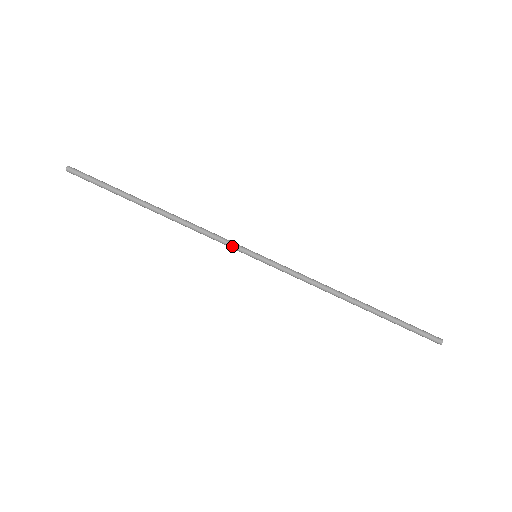
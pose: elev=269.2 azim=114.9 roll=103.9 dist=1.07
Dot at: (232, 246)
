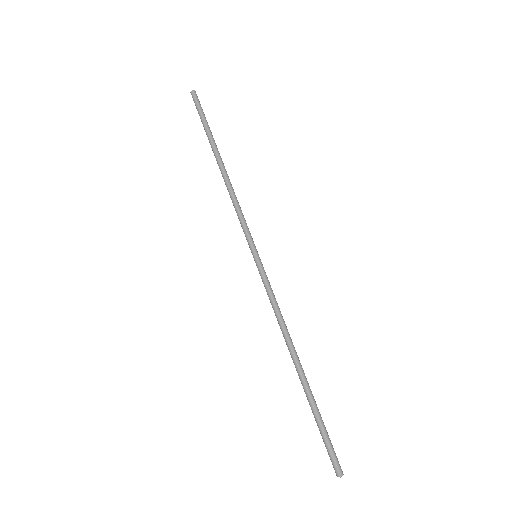
Dot at: (247, 232)
